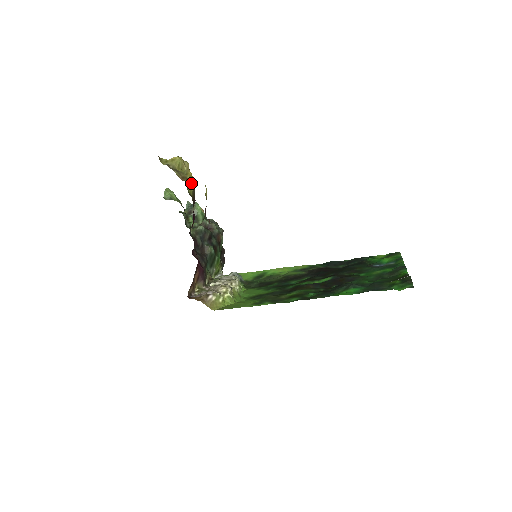
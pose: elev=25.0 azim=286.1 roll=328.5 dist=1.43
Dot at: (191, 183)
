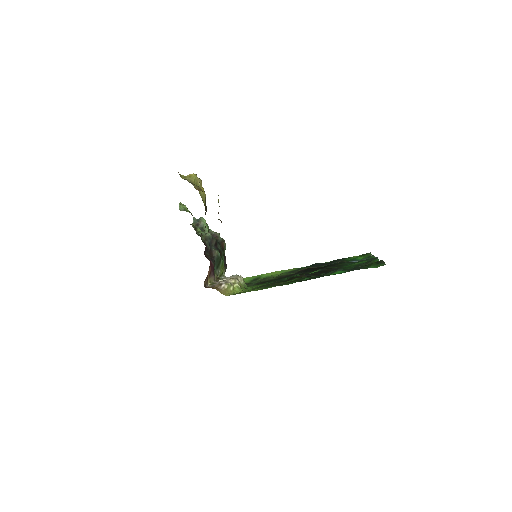
Dot at: (203, 195)
